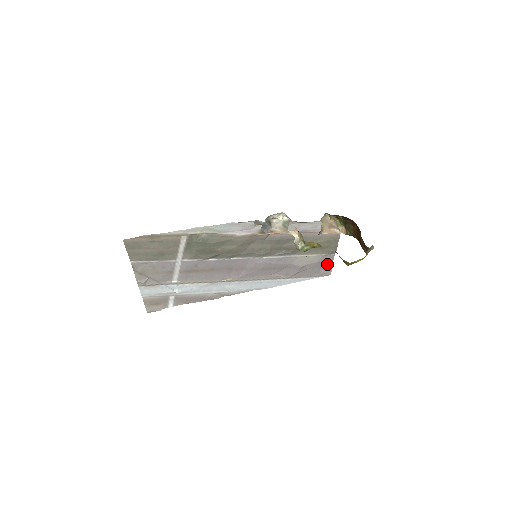
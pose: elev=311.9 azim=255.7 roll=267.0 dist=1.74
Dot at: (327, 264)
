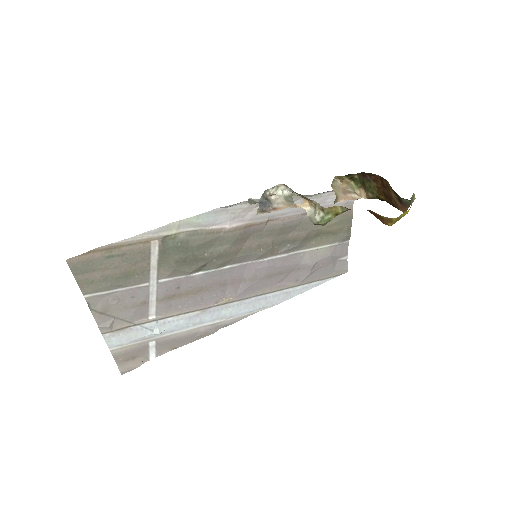
Dot at: (341, 257)
